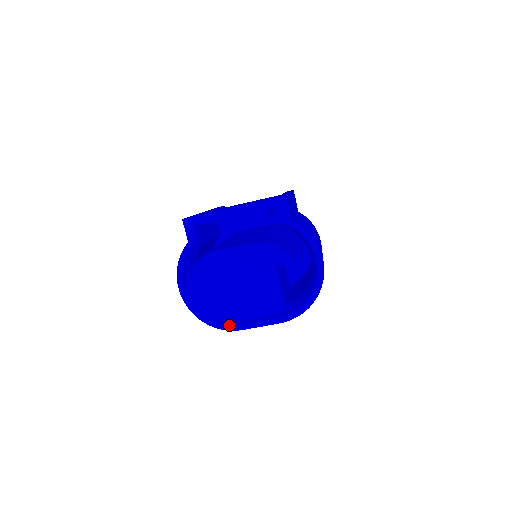
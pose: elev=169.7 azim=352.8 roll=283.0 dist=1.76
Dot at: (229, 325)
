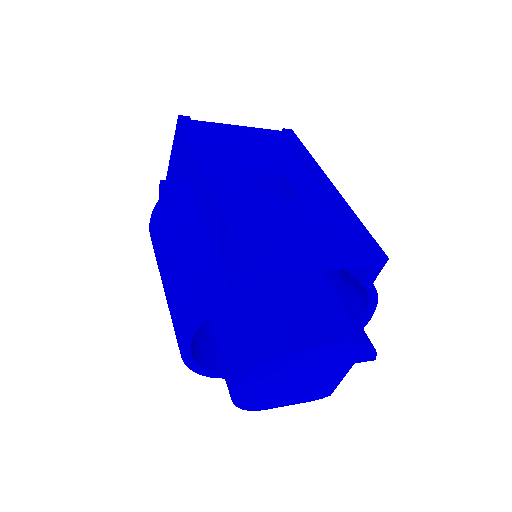
Dot at: occluded
